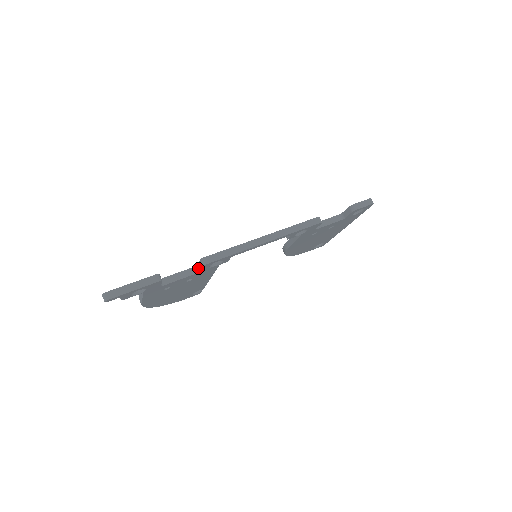
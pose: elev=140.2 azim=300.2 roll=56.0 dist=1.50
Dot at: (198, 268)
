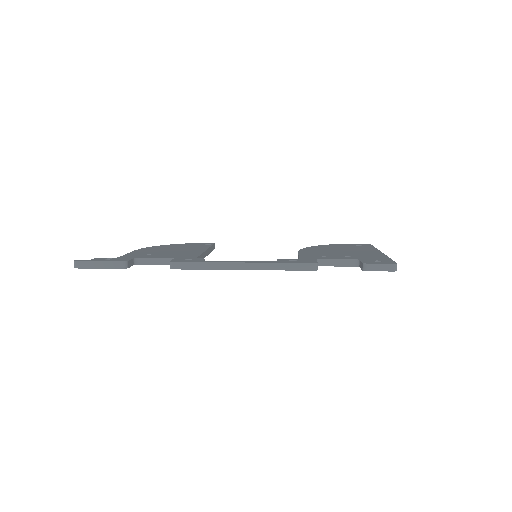
Dot at: occluded
